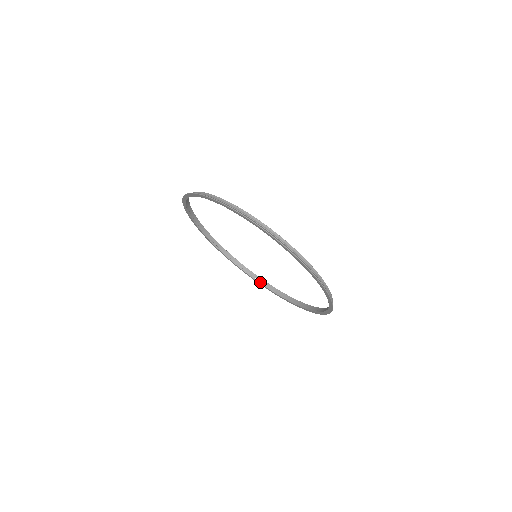
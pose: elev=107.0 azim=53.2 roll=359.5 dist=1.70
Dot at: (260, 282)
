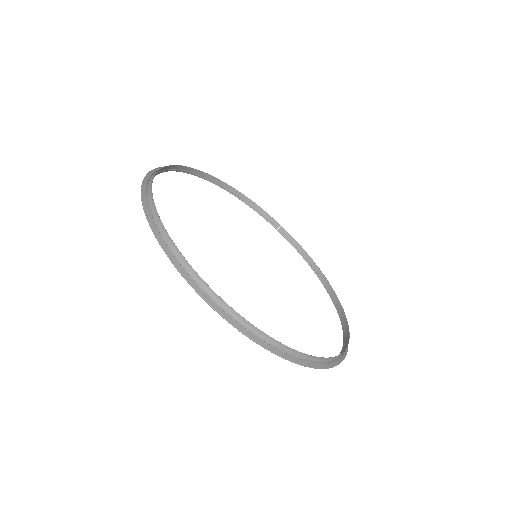
Dot at: (284, 235)
